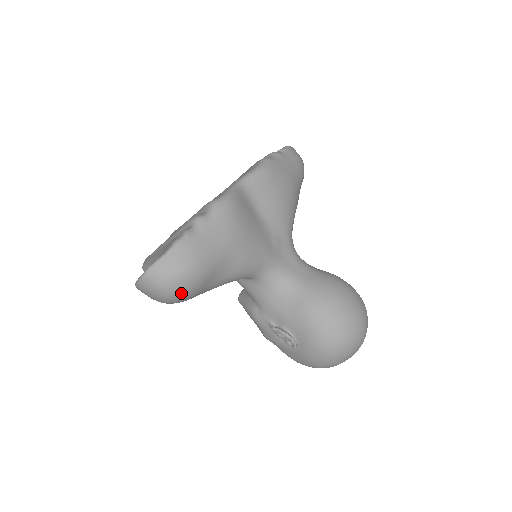
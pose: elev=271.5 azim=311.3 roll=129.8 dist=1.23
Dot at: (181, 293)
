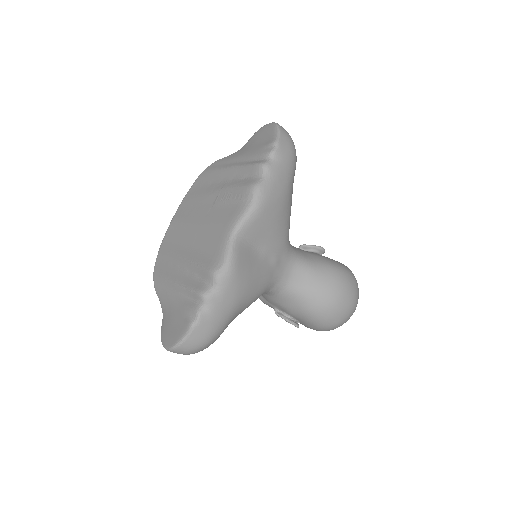
Dot at: occluded
